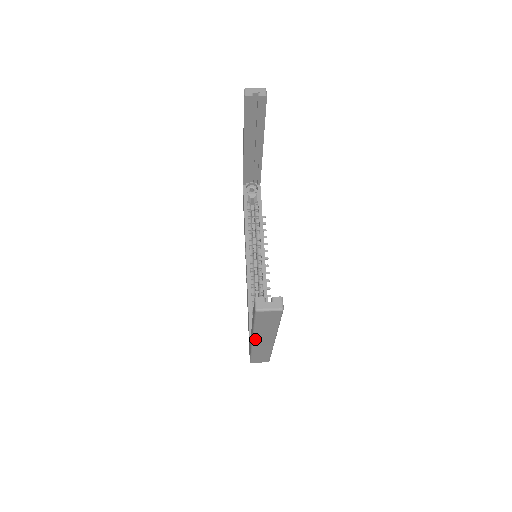
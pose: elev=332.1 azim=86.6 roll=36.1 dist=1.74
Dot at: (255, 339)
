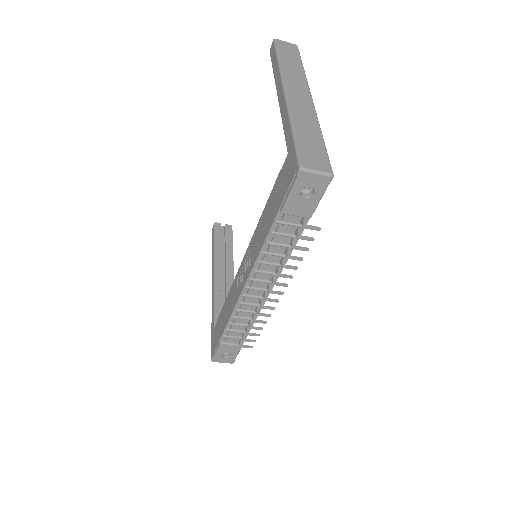
Dot at: (286, 85)
